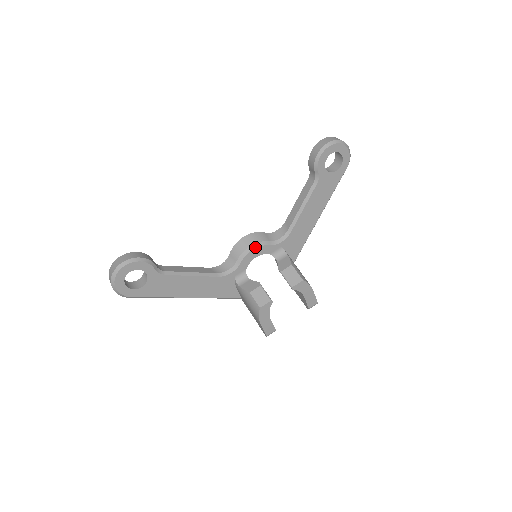
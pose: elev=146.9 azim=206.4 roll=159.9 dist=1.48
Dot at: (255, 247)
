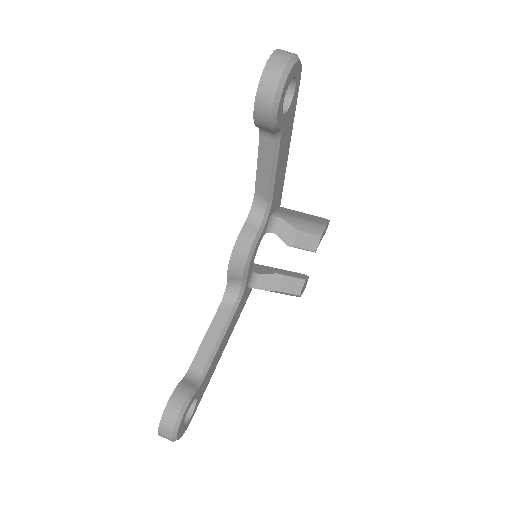
Dot at: (252, 254)
